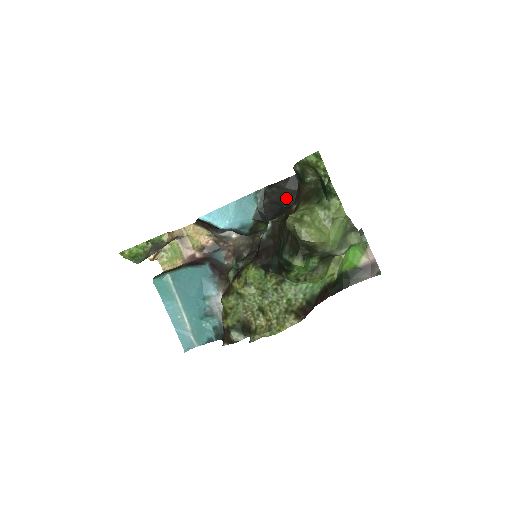
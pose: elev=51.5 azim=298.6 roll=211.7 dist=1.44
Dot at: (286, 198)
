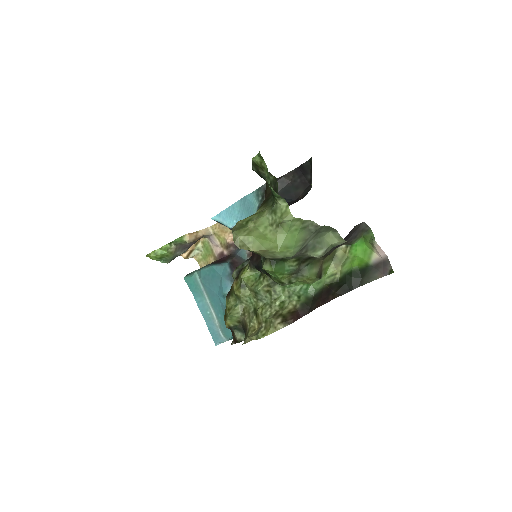
Dot at: (290, 193)
